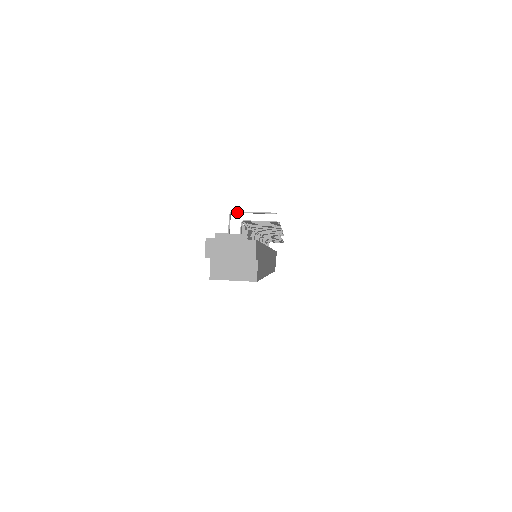
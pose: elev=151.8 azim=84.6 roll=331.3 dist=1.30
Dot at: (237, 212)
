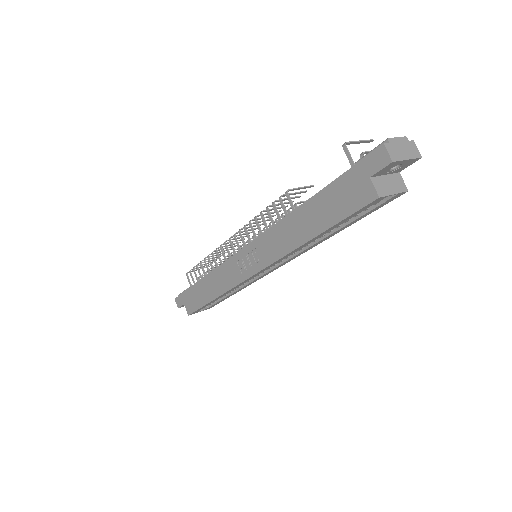
Dot at: (349, 142)
